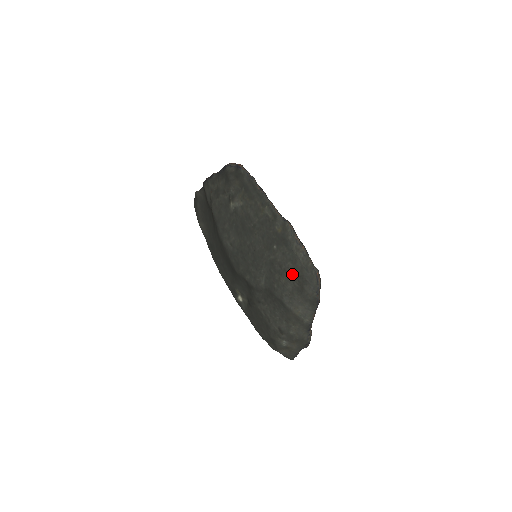
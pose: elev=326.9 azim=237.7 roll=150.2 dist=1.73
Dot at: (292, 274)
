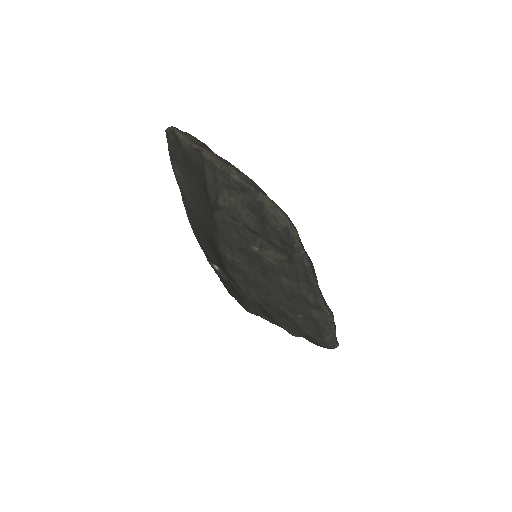
Dot at: (306, 334)
